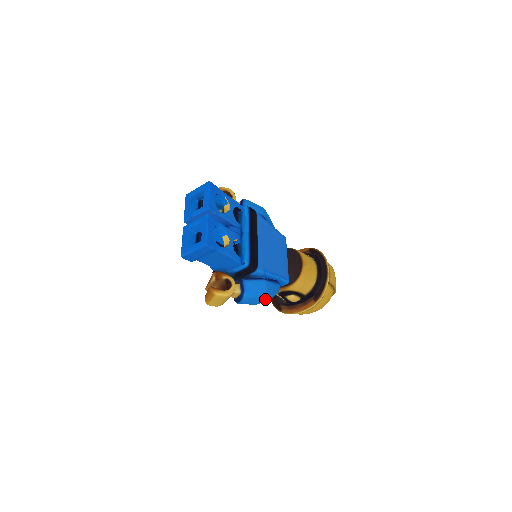
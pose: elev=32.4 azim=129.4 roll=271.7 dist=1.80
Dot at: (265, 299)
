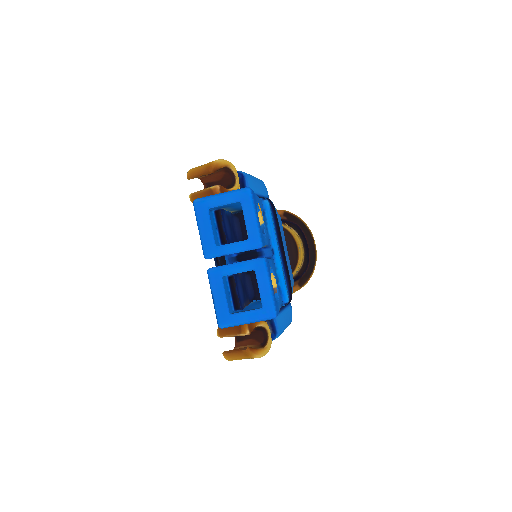
Dot at: occluded
